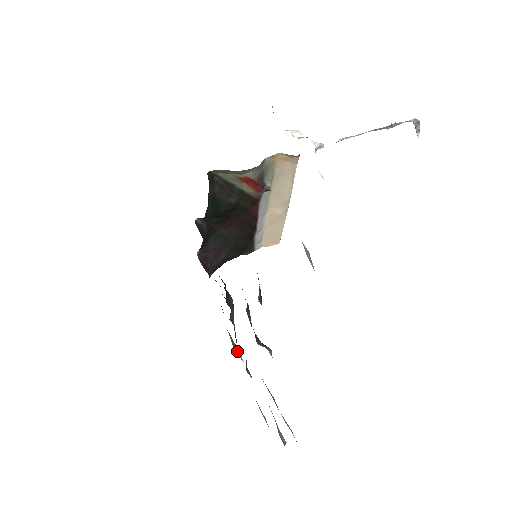
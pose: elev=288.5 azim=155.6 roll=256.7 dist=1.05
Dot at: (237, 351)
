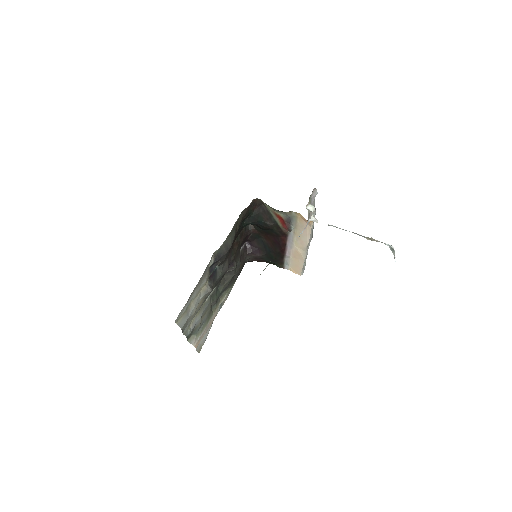
Dot at: (222, 299)
